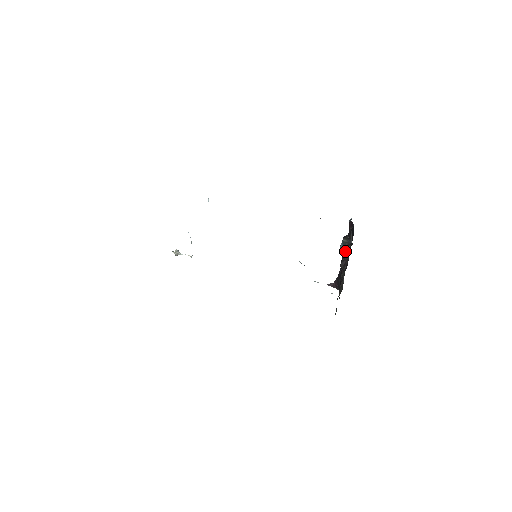
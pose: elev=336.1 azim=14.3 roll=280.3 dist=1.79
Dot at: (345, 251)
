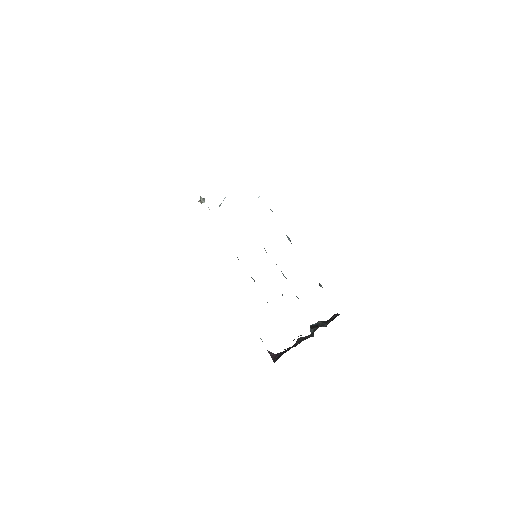
Dot at: (315, 327)
